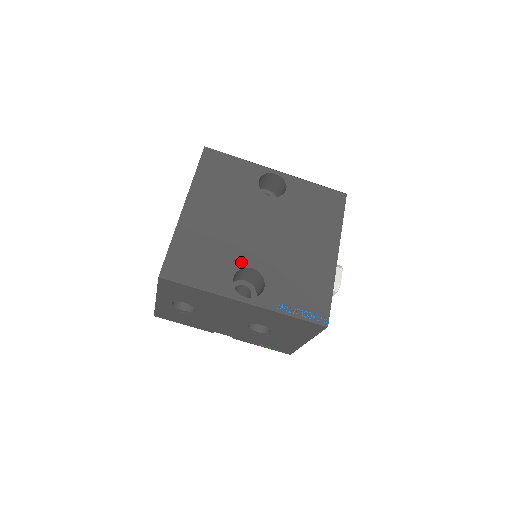
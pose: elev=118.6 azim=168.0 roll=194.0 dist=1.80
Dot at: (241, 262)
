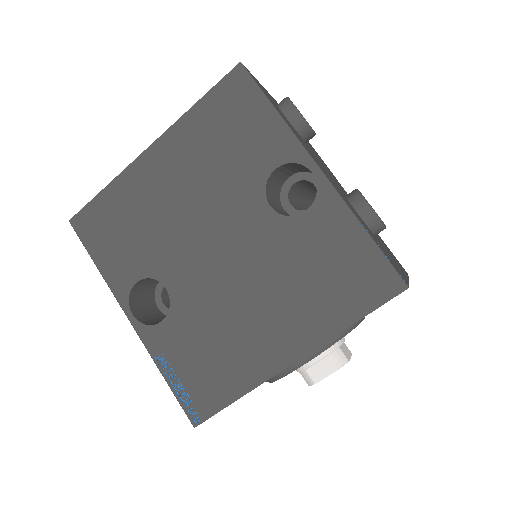
Dot at: (159, 270)
